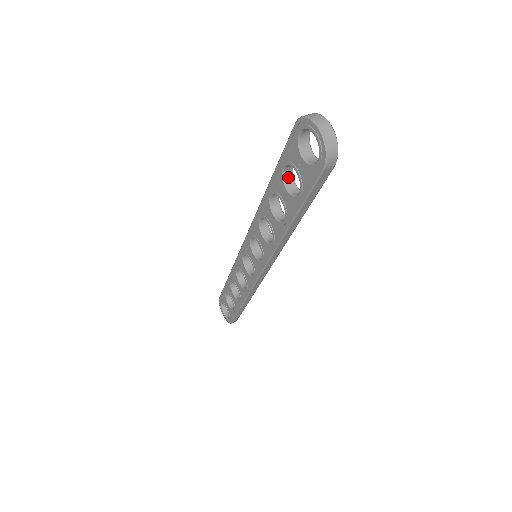
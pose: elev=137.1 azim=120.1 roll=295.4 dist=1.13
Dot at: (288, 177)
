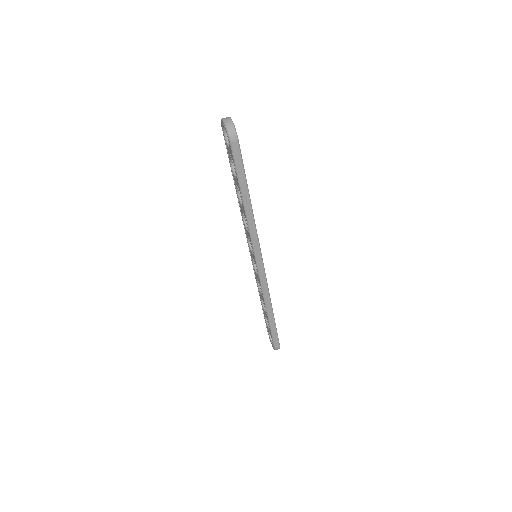
Dot at: occluded
